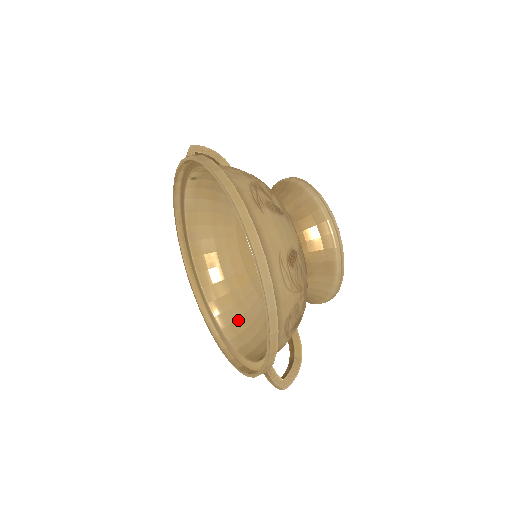
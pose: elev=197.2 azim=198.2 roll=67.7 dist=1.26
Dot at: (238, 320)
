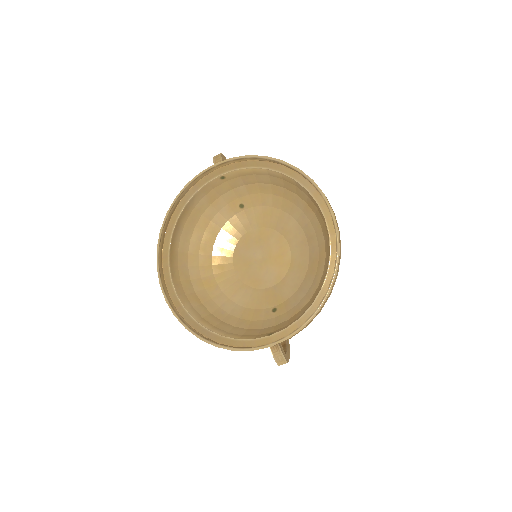
Dot at: (208, 316)
